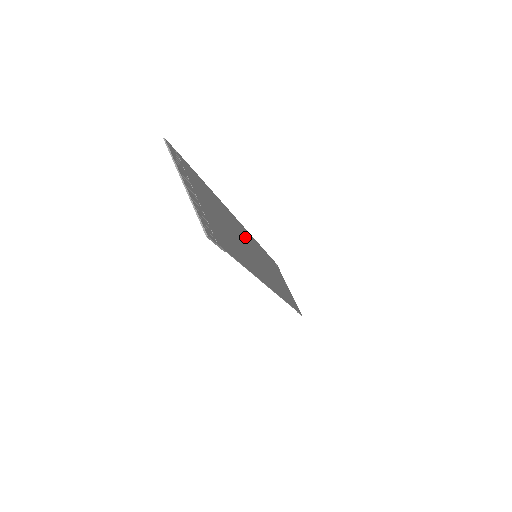
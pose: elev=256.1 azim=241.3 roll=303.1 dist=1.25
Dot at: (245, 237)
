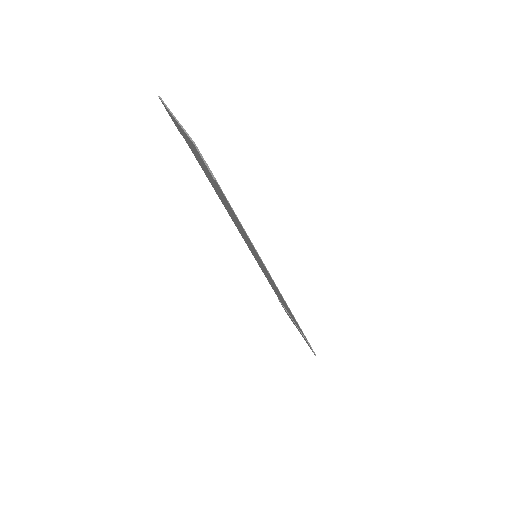
Dot at: occluded
